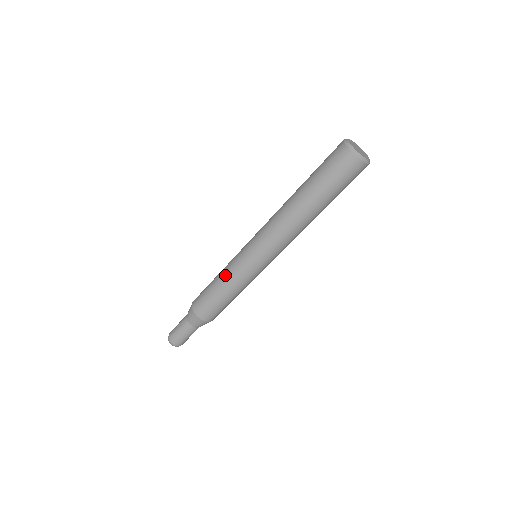
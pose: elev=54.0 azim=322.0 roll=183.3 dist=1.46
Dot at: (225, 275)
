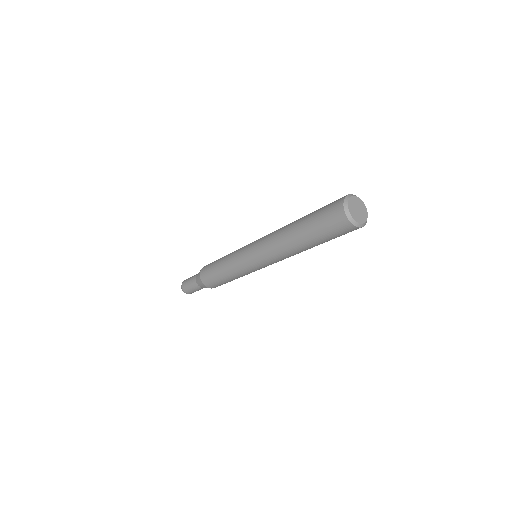
Dot at: (227, 261)
